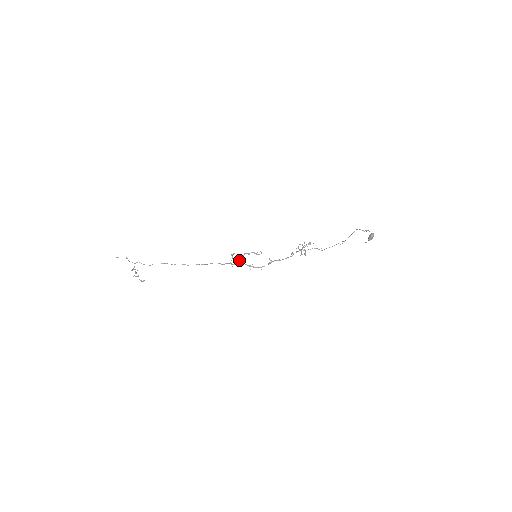
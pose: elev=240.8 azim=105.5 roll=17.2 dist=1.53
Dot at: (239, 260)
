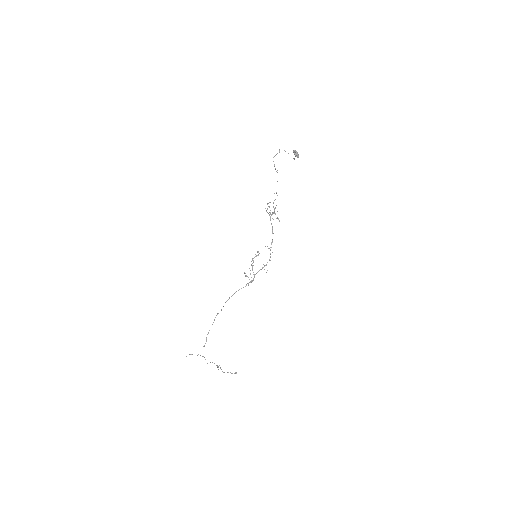
Dot at: occluded
